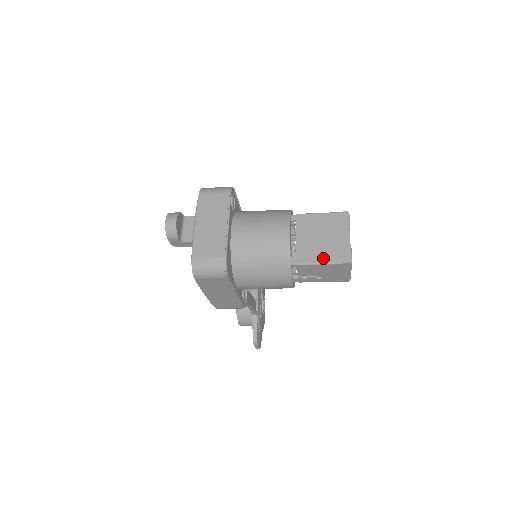
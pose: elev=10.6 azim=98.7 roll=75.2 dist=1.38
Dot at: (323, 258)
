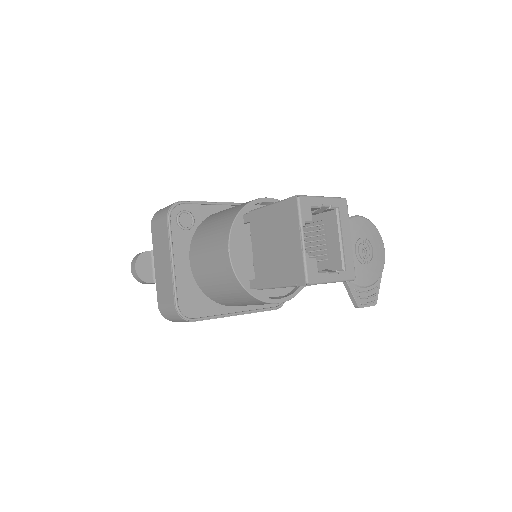
Dot at: (278, 279)
